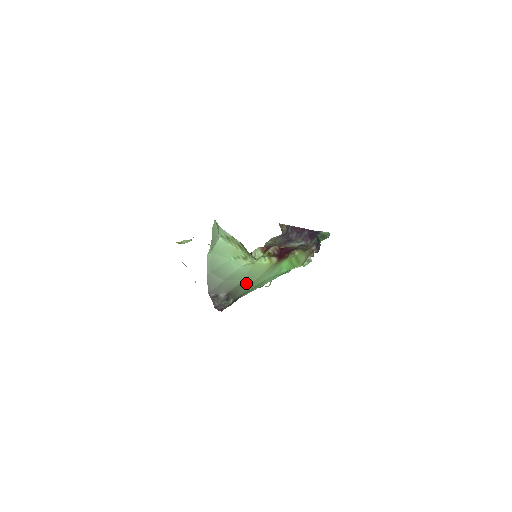
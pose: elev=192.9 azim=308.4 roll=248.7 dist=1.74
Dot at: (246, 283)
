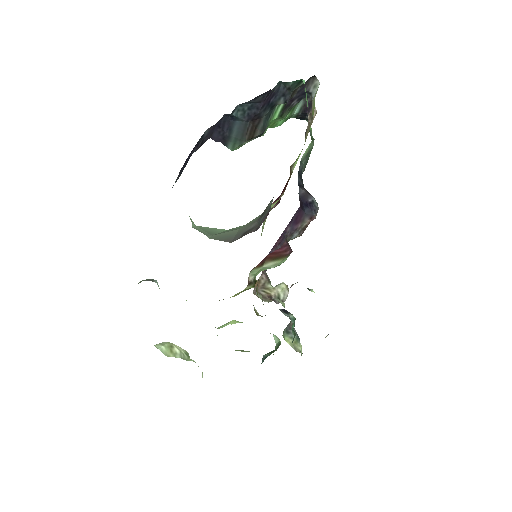
Dot at: occluded
